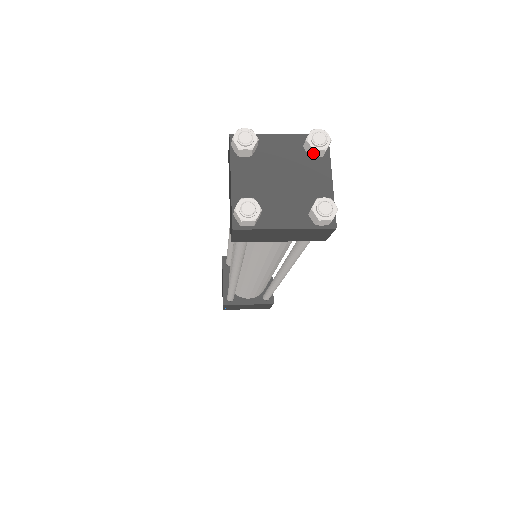
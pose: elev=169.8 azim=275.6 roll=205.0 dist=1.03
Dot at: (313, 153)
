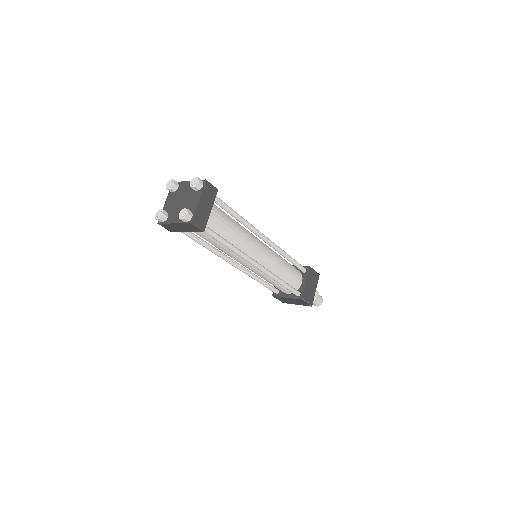
Dot at: (193, 189)
